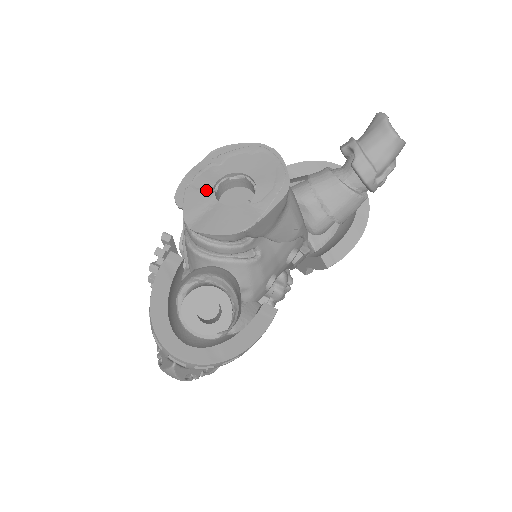
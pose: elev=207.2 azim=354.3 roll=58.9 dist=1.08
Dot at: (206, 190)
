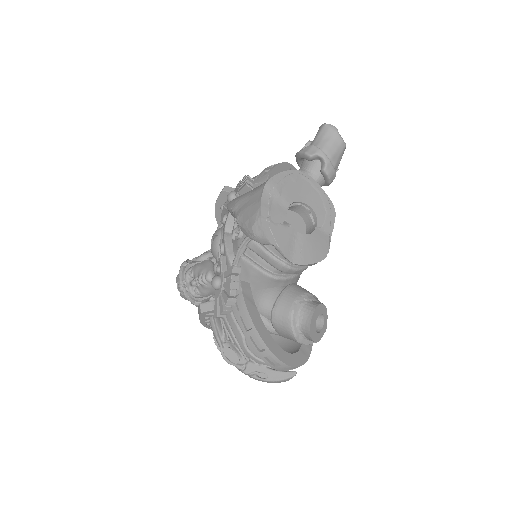
Dot at: (283, 224)
